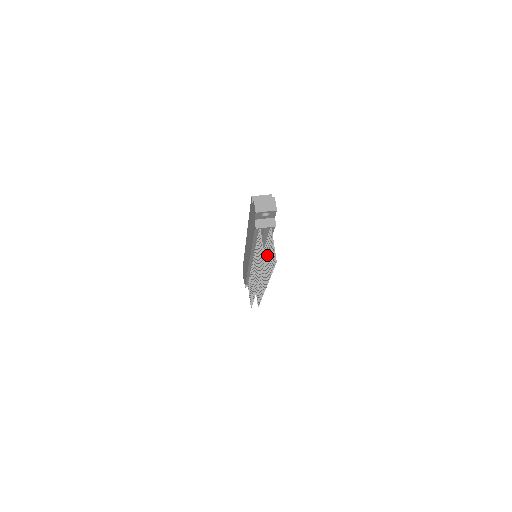
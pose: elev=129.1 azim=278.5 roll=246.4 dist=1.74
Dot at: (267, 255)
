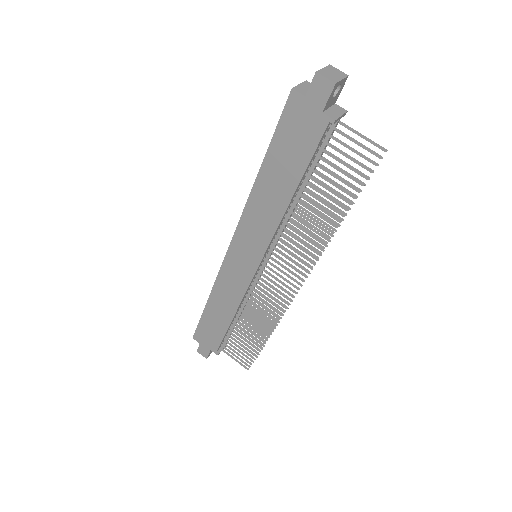
Dot at: (319, 197)
